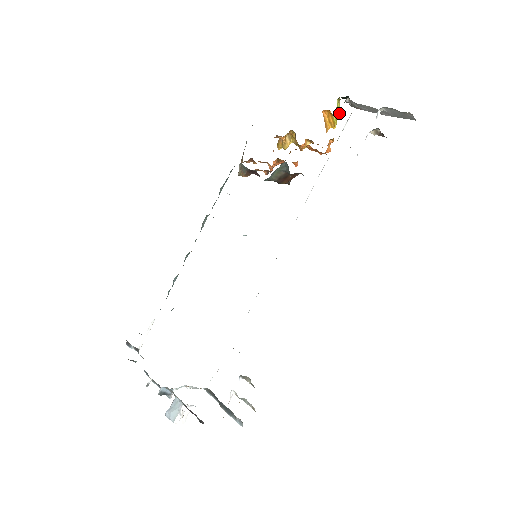
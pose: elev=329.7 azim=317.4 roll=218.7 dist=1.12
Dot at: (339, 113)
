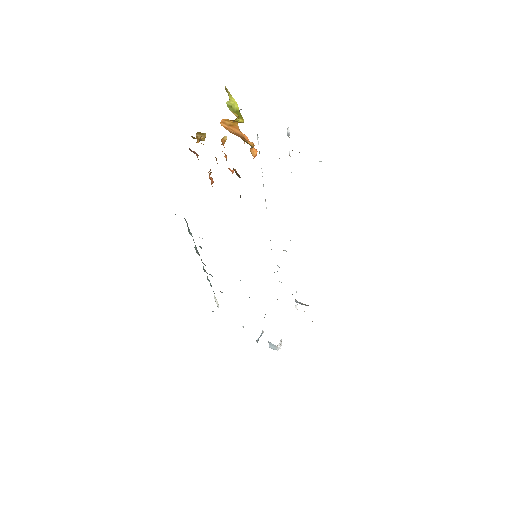
Dot at: (237, 105)
